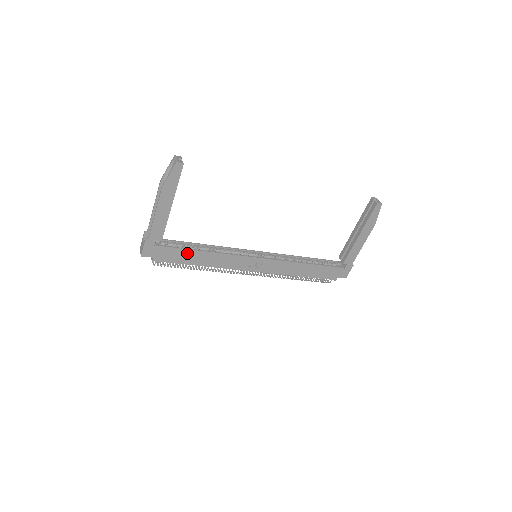
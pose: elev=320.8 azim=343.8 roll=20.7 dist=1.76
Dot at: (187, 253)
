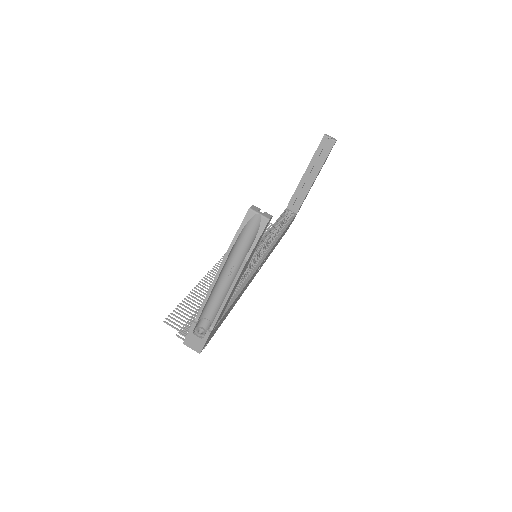
Dot at: (230, 308)
